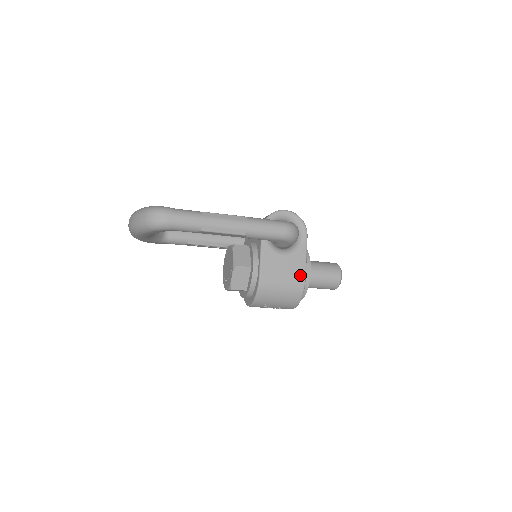
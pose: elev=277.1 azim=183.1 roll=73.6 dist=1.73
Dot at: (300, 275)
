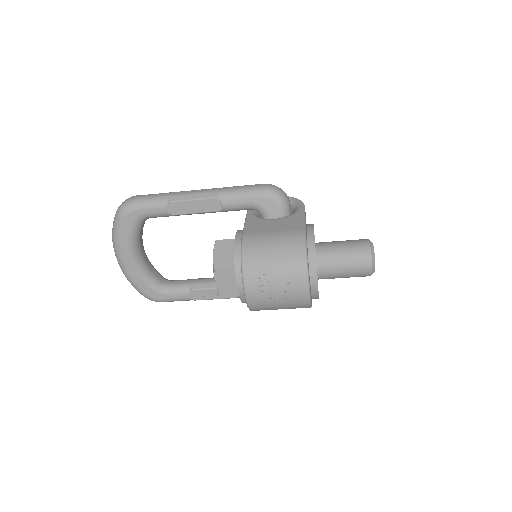
Dot at: (297, 229)
